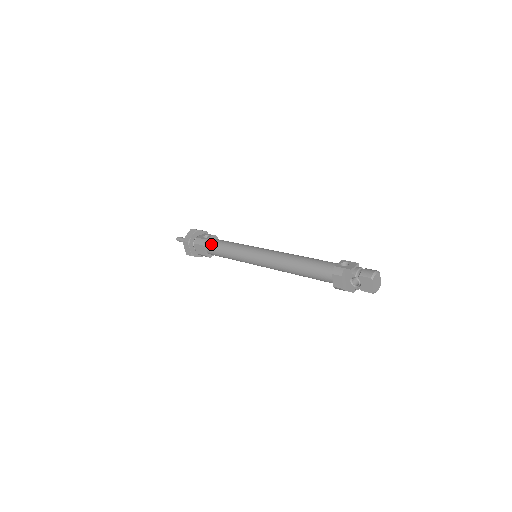
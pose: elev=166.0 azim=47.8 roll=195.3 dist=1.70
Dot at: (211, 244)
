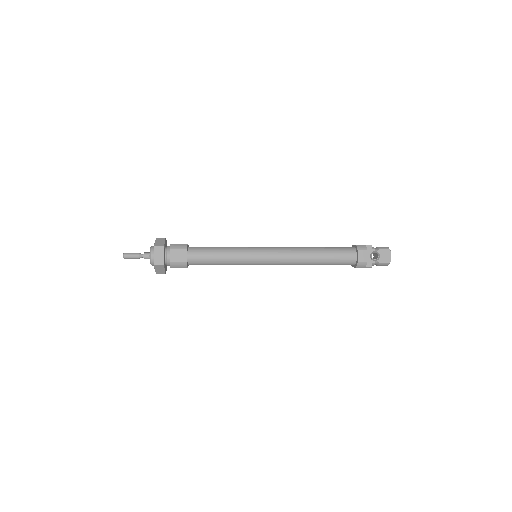
Dot at: (195, 248)
